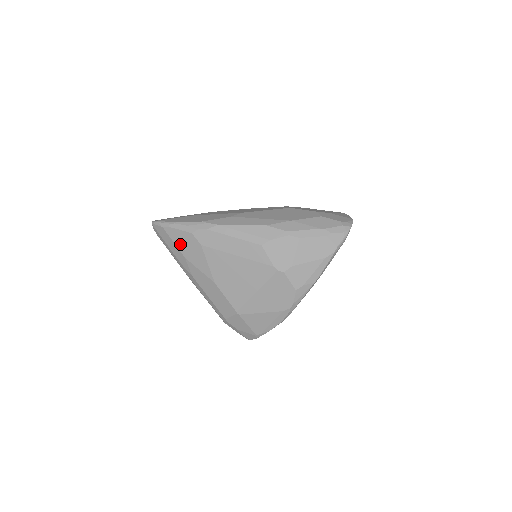
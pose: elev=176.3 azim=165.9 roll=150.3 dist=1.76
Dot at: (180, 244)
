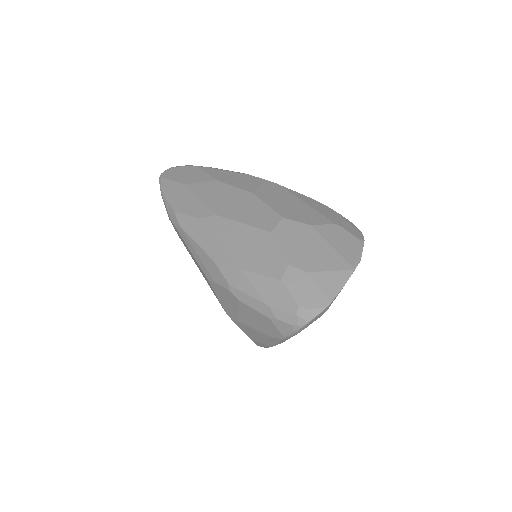
Dot at: occluded
